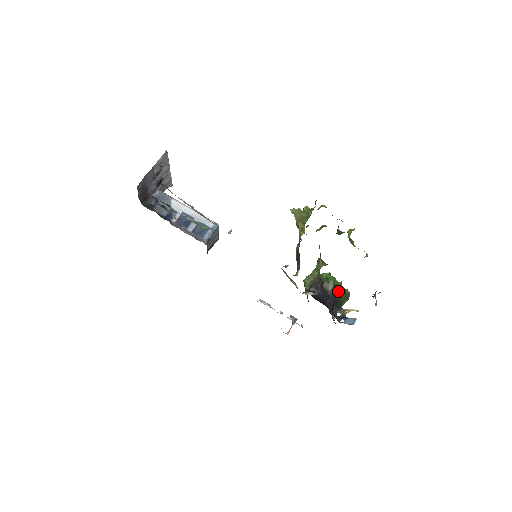
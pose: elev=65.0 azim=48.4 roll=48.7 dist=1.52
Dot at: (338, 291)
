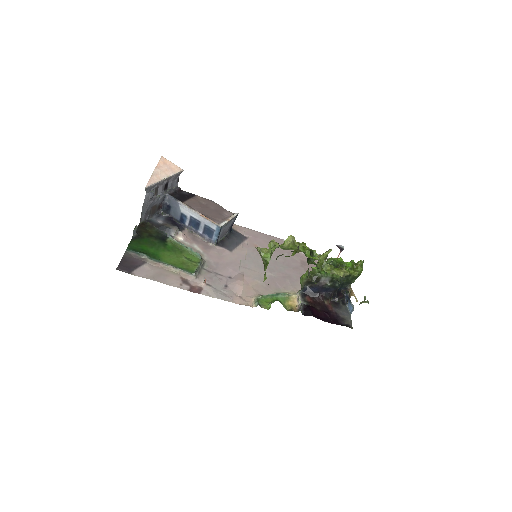
Dot at: occluded
